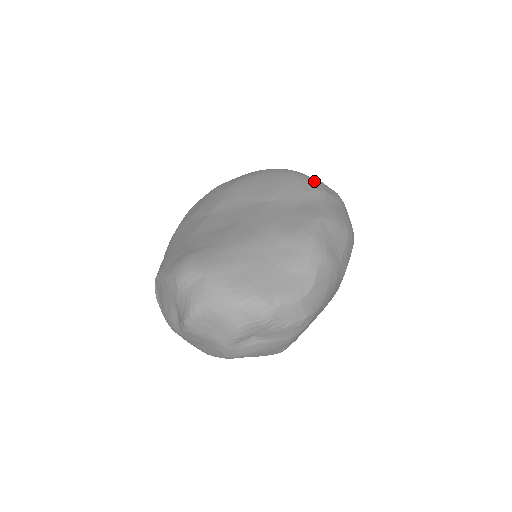
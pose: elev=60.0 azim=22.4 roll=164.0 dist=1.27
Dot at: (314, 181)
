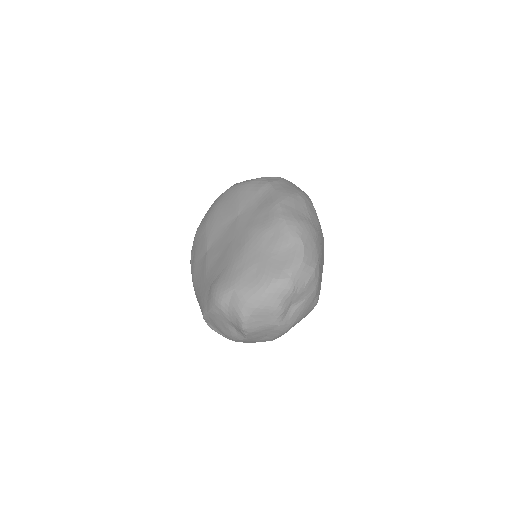
Dot at: (257, 180)
